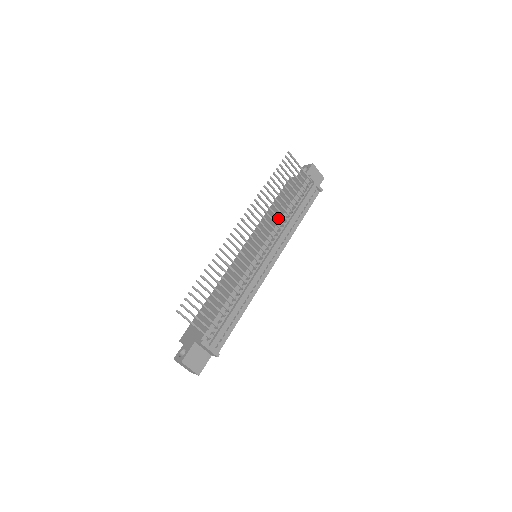
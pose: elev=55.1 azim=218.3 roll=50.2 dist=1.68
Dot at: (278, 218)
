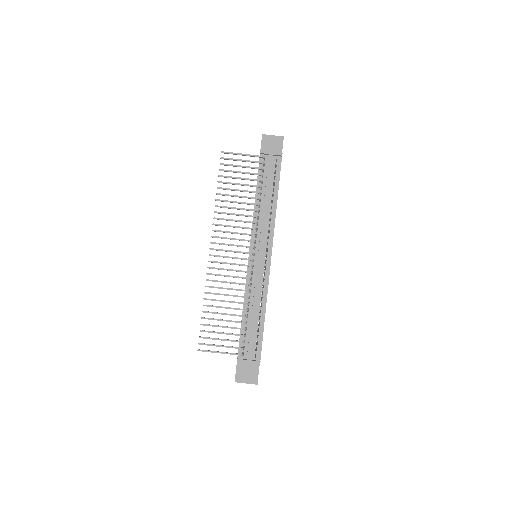
Dot at: (247, 216)
